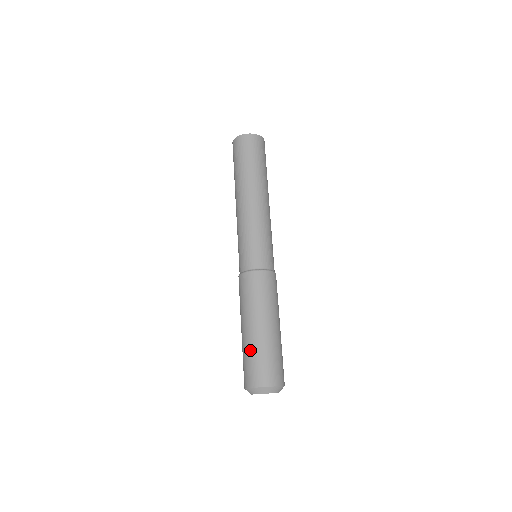
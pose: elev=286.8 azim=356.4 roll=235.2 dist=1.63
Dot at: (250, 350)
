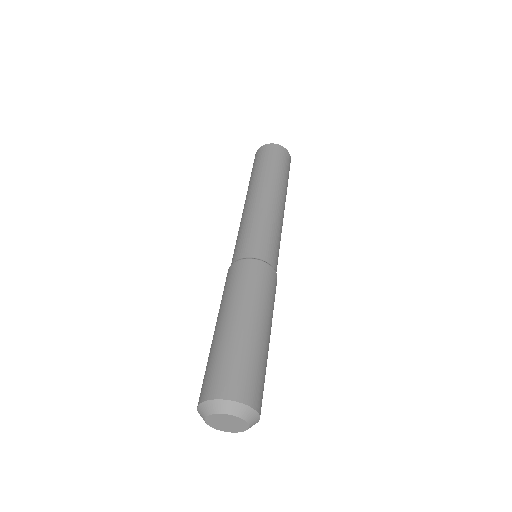
Dot at: (228, 347)
